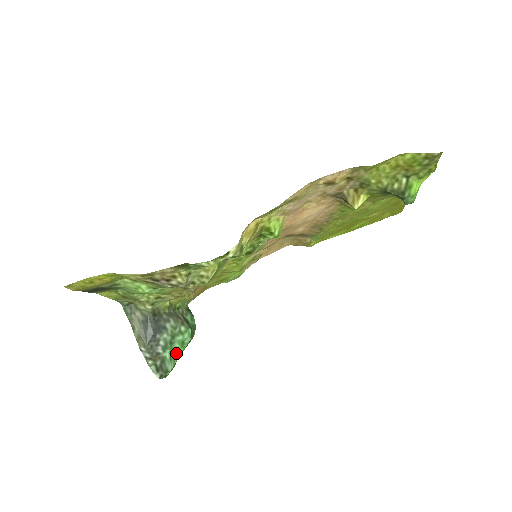
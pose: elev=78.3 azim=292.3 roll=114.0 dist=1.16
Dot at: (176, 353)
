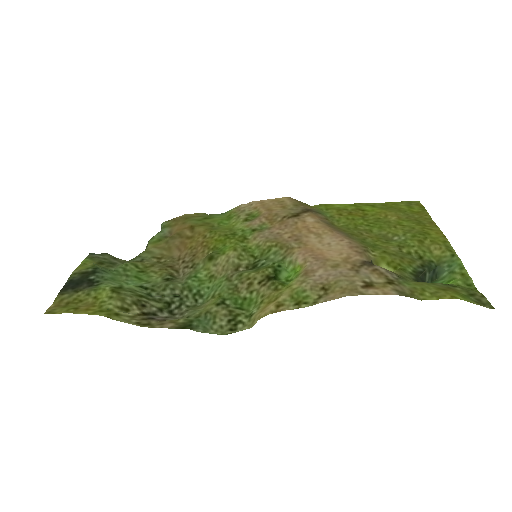
Dot at: occluded
